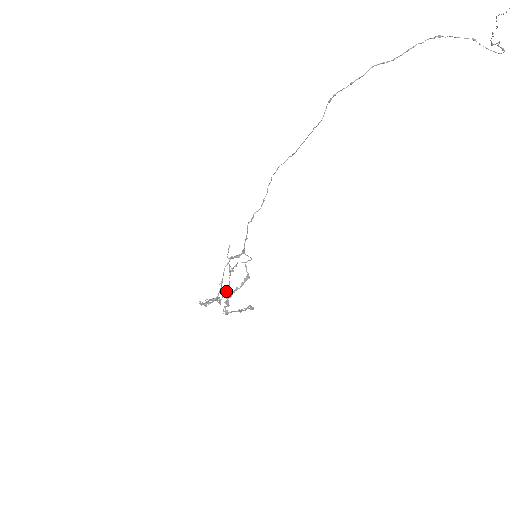
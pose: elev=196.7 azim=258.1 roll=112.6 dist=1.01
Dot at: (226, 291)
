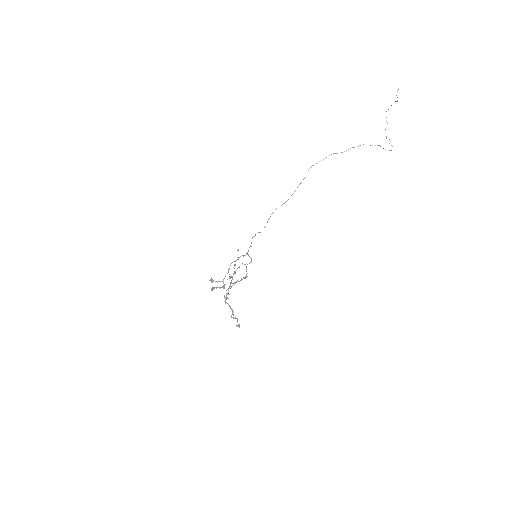
Dot at: (231, 277)
